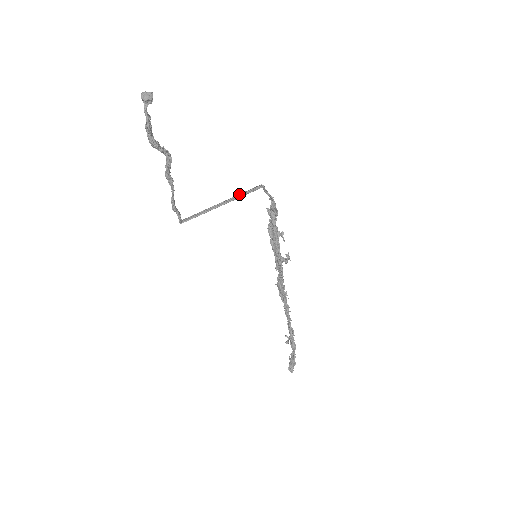
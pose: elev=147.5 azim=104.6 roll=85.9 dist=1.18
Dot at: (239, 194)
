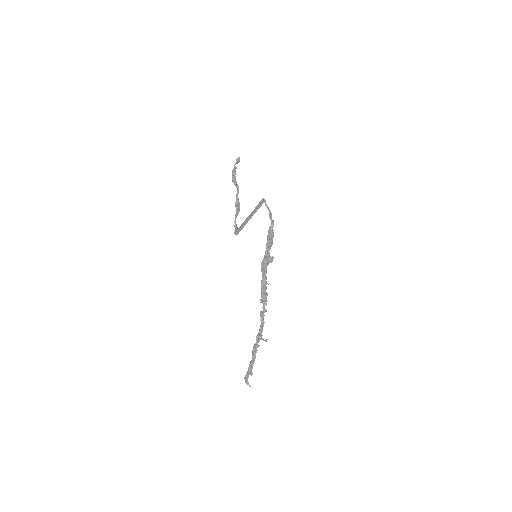
Dot at: (257, 209)
